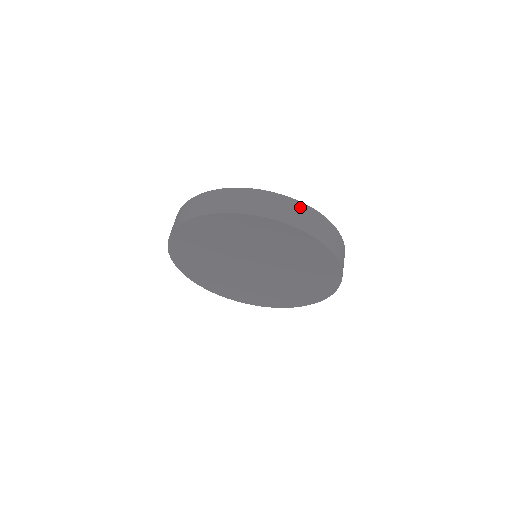
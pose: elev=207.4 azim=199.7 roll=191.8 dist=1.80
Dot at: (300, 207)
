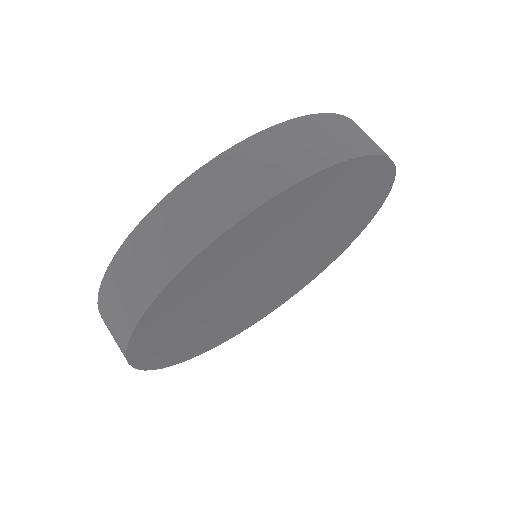
Dot at: (132, 251)
